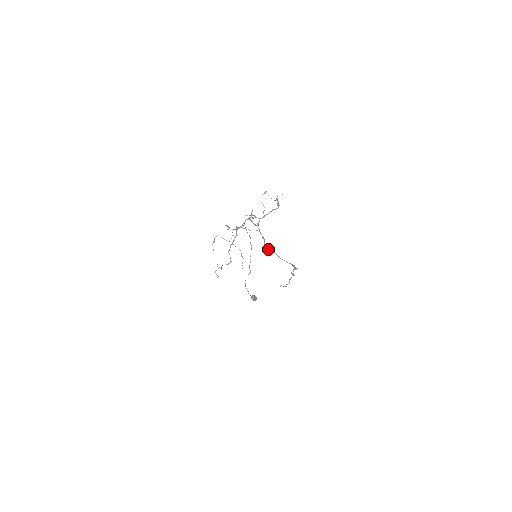
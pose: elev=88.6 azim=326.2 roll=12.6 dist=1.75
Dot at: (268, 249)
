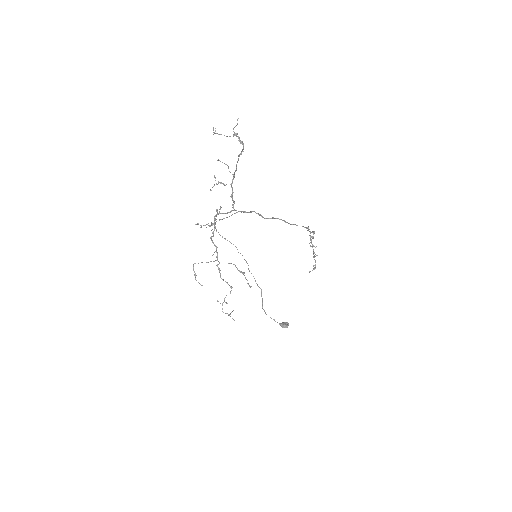
Dot at: (267, 218)
